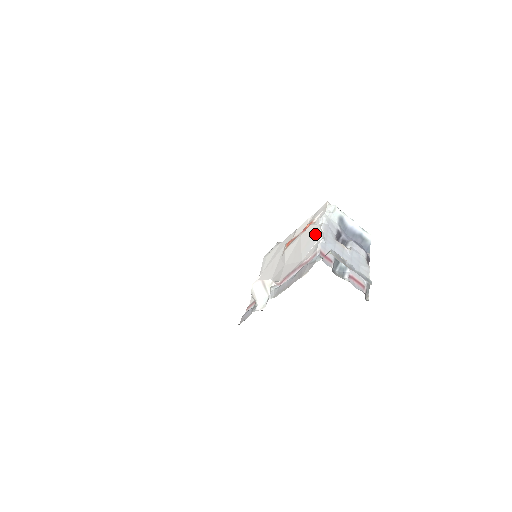
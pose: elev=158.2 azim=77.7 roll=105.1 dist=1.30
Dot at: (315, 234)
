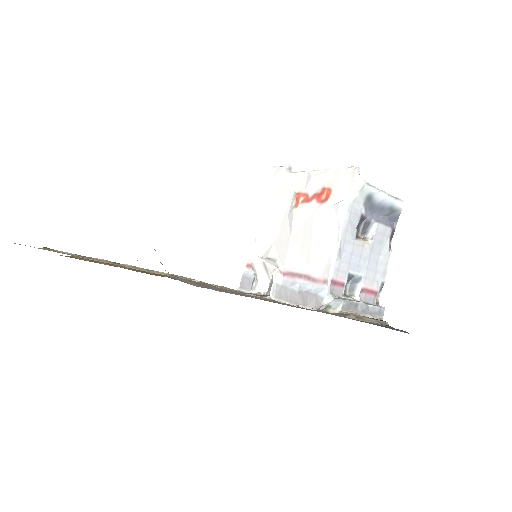
Dot at: (330, 235)
